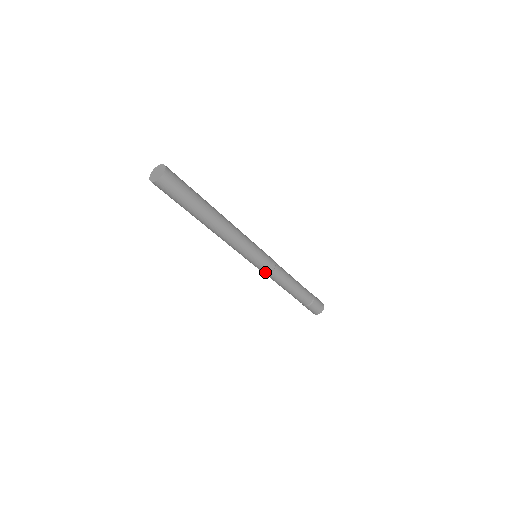
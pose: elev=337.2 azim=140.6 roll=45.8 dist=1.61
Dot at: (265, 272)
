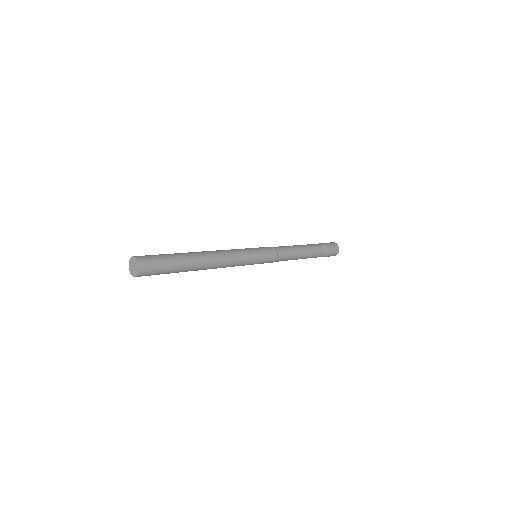
Dot at: occluded
